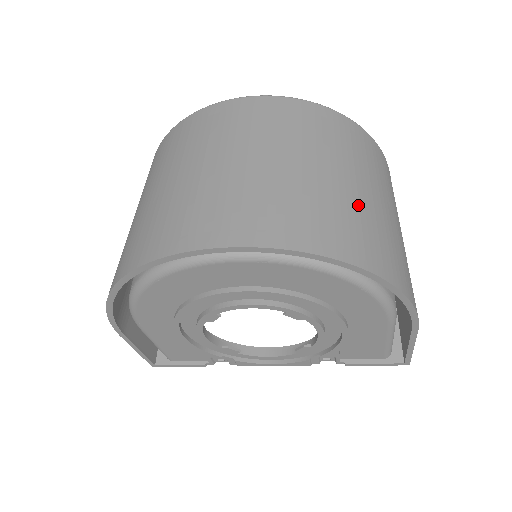
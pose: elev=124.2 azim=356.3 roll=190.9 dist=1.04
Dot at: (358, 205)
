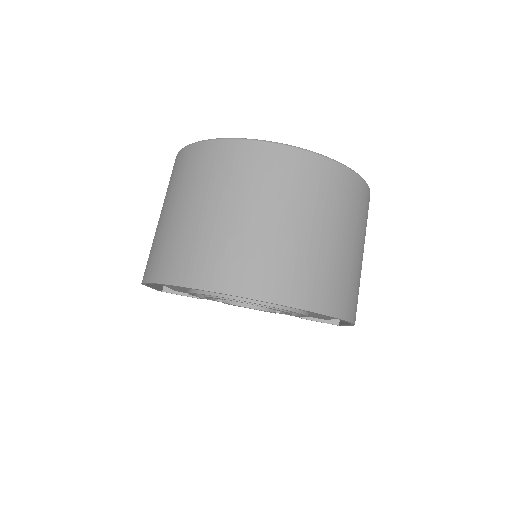
Dot at: (338, 261)
